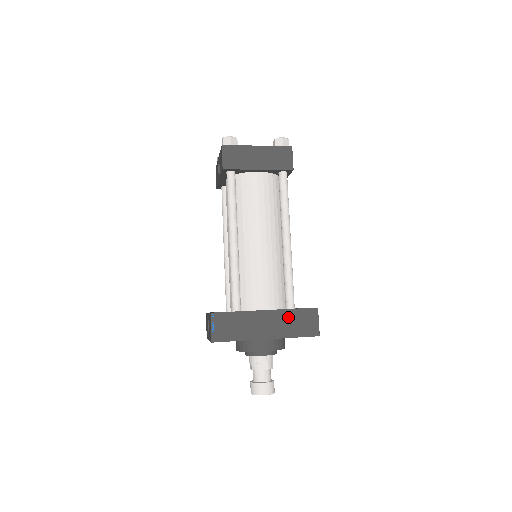
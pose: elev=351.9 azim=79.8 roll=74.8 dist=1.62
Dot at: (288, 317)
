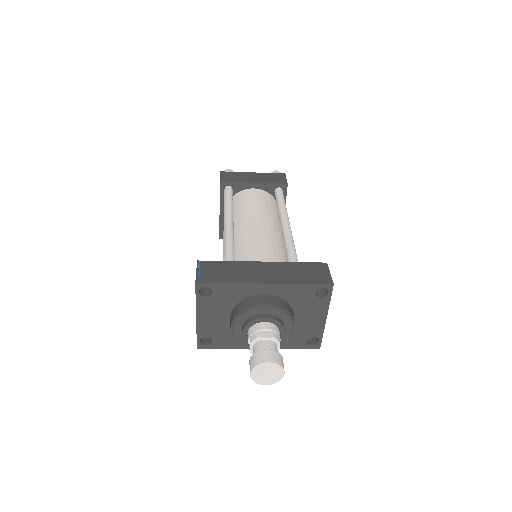
Dot at: (291, 268)
